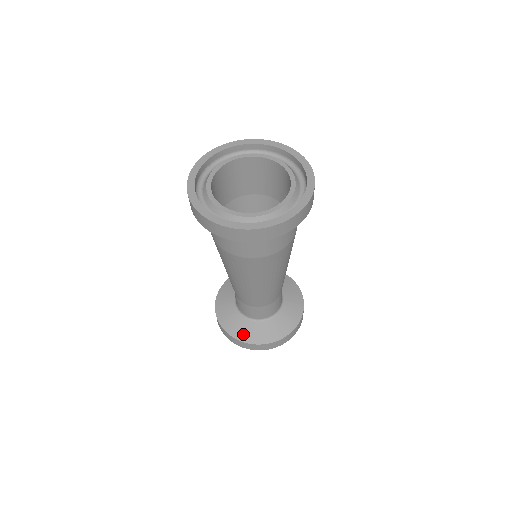
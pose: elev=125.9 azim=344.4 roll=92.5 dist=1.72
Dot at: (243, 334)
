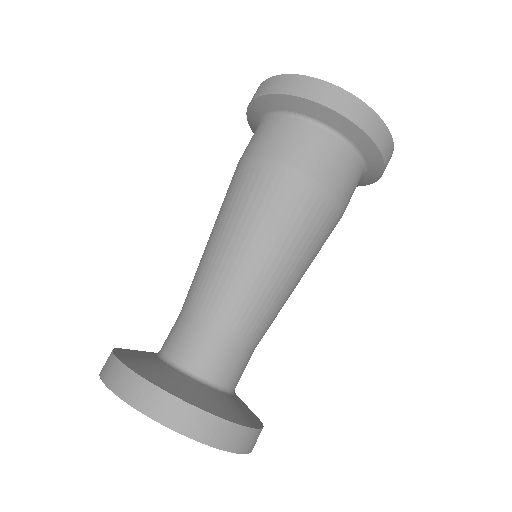
Dot at: (219, 407)
